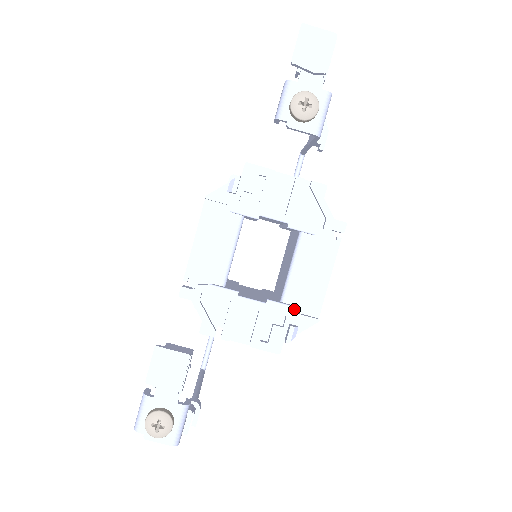
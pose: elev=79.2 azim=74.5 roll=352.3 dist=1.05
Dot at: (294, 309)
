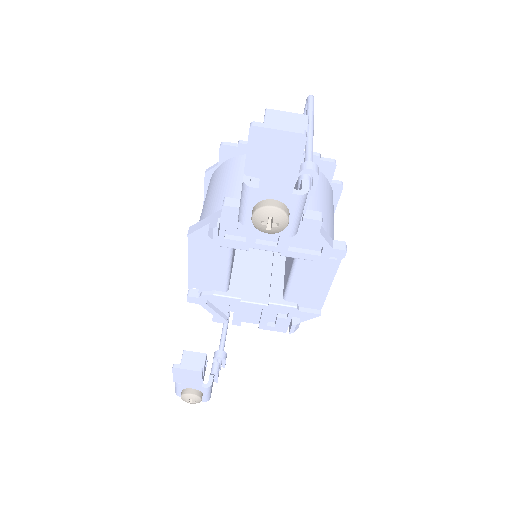
Dot at: (296, 309)
